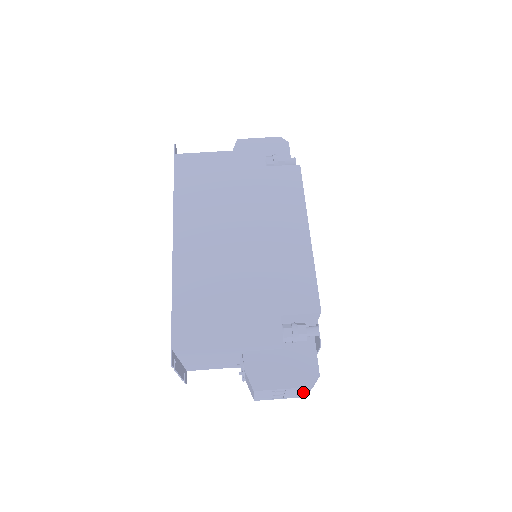
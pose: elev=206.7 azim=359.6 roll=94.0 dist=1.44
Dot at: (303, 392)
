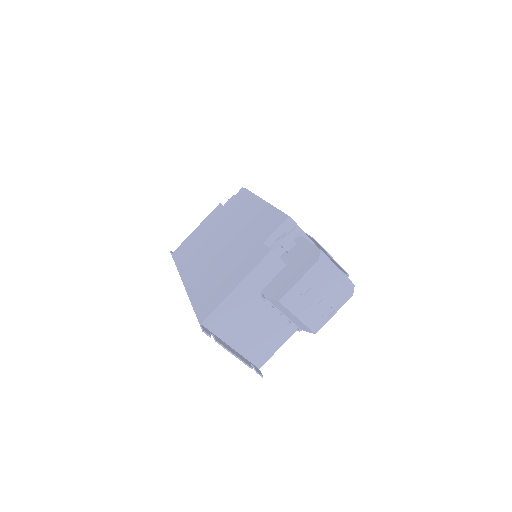
Dot at: (331, 281)
